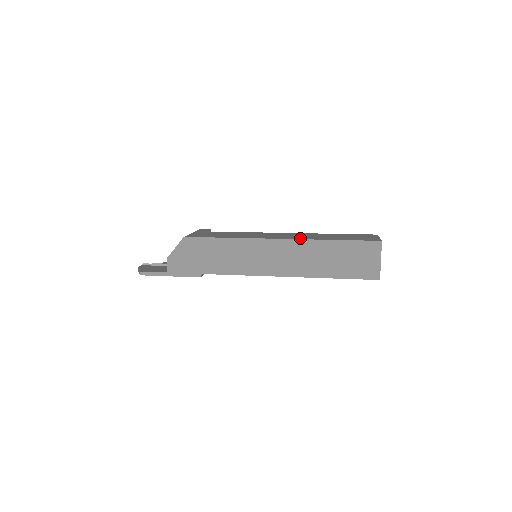
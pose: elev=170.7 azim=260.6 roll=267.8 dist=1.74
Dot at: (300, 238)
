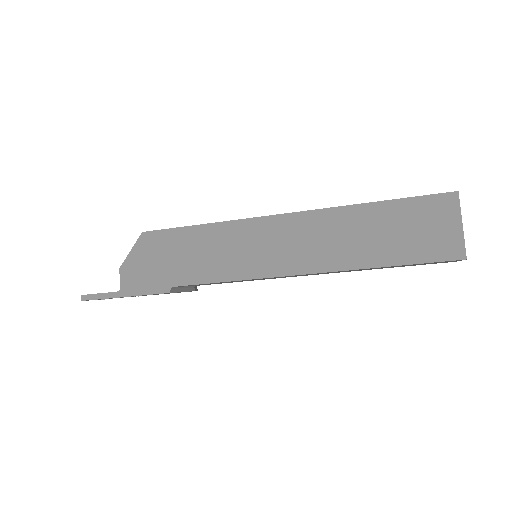
Dot at: (320, 209)
